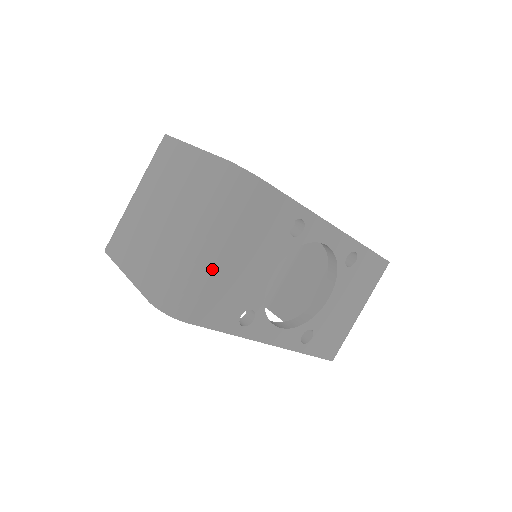
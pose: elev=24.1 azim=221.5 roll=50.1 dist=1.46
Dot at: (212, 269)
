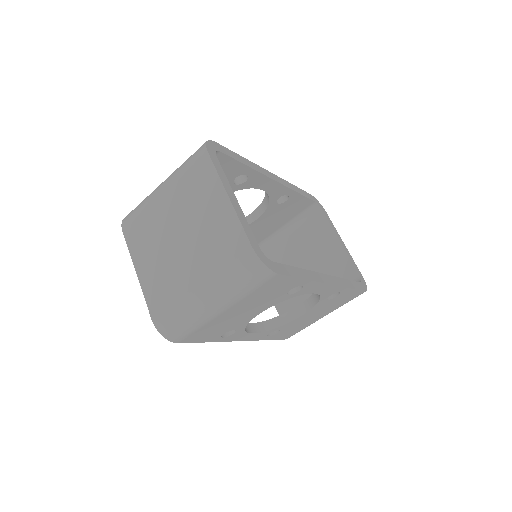
Dot at: (211, 319)
